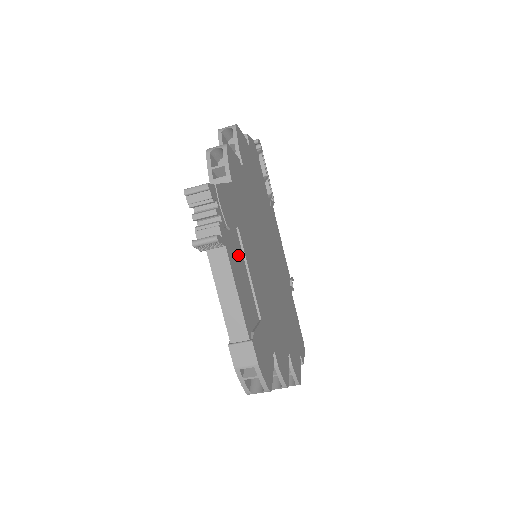
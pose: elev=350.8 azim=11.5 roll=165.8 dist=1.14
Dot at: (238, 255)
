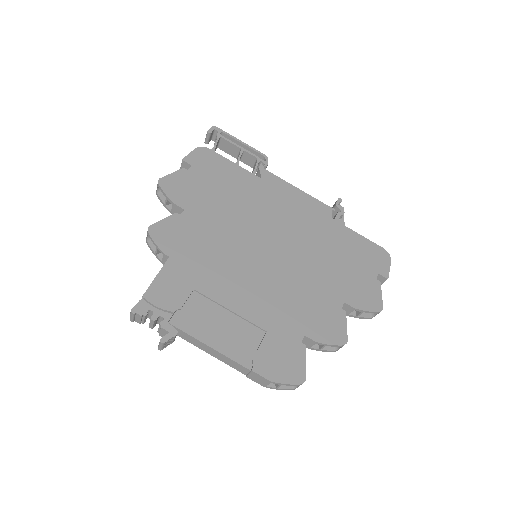
Dot at: (206, 312)
